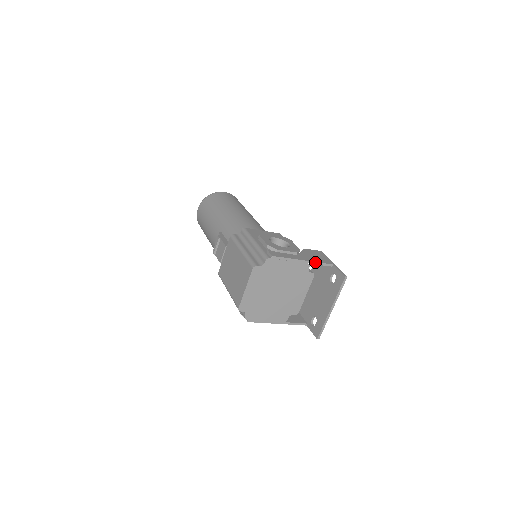
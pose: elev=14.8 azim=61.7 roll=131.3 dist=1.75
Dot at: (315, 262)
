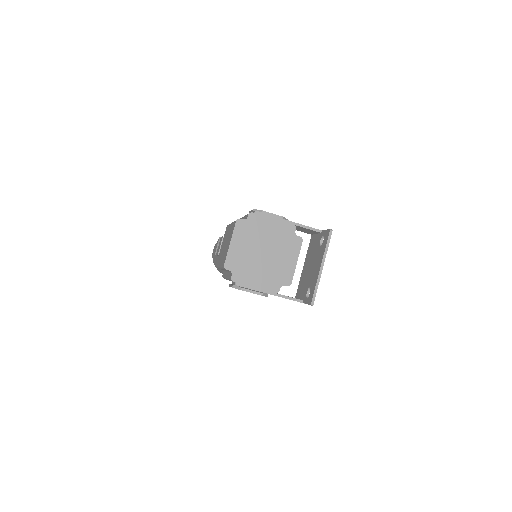
Dot at: (301, 225)
